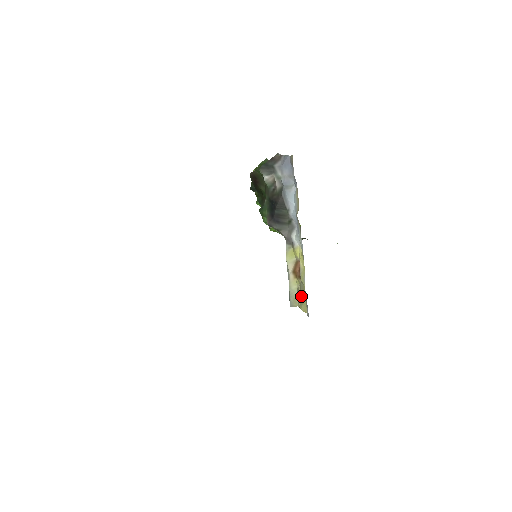
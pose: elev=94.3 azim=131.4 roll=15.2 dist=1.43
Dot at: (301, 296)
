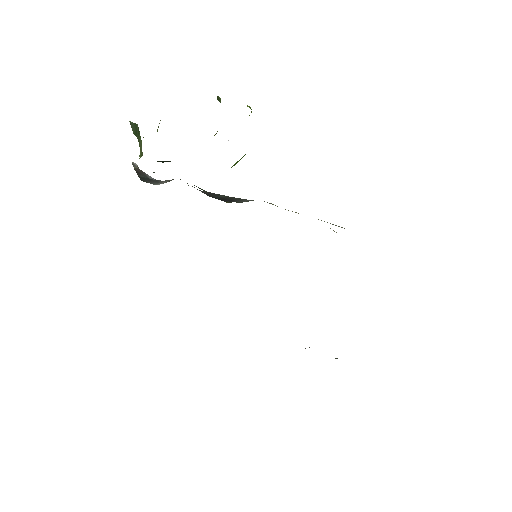
Dot at: occluded
